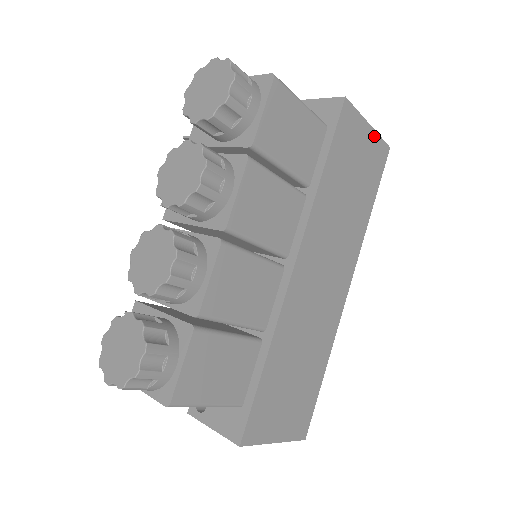
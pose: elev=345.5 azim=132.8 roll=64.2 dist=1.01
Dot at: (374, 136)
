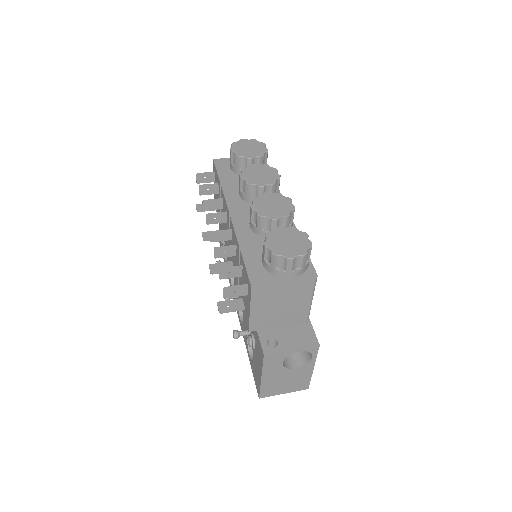
Dot at: occluded
